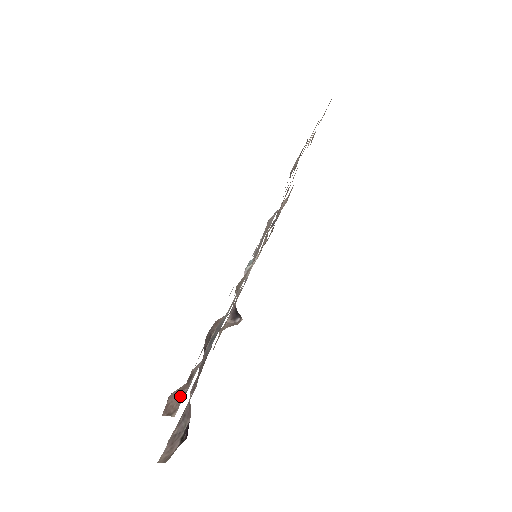
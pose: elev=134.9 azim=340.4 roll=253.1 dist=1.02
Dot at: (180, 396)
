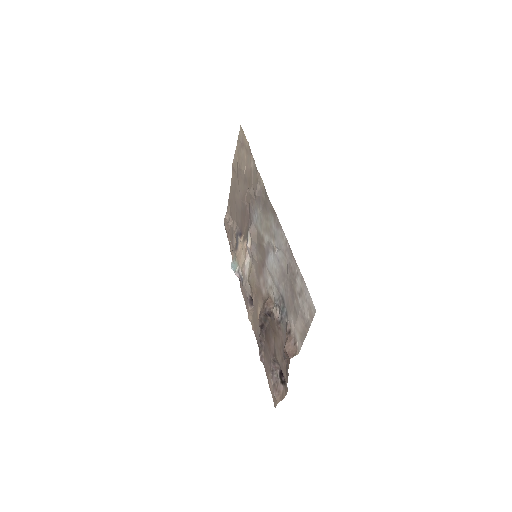
Dot at: (293, 344)
